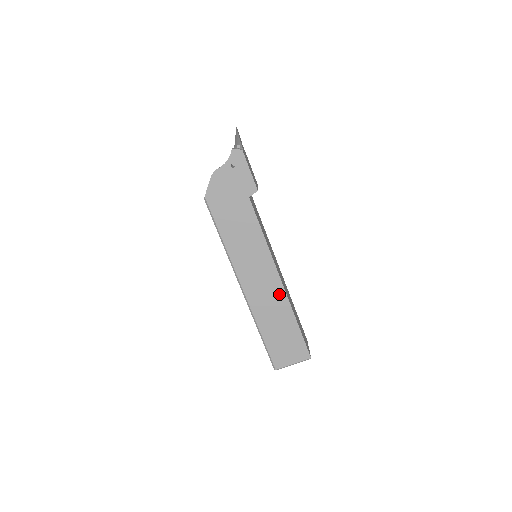
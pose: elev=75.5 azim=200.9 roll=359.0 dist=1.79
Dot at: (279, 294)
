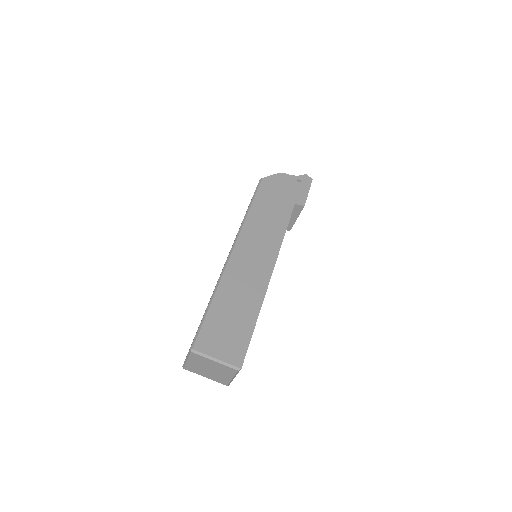
Dot at: (261, 282)
